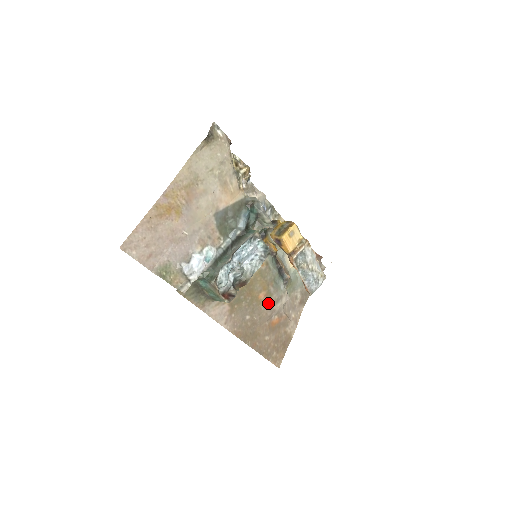
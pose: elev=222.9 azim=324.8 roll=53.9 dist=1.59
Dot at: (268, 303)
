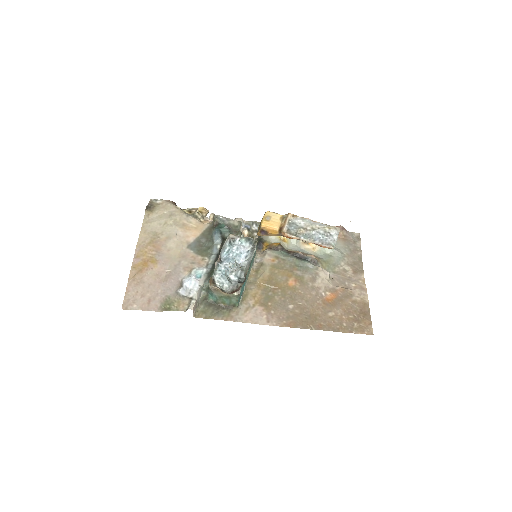
Dot at: (305, 285)
